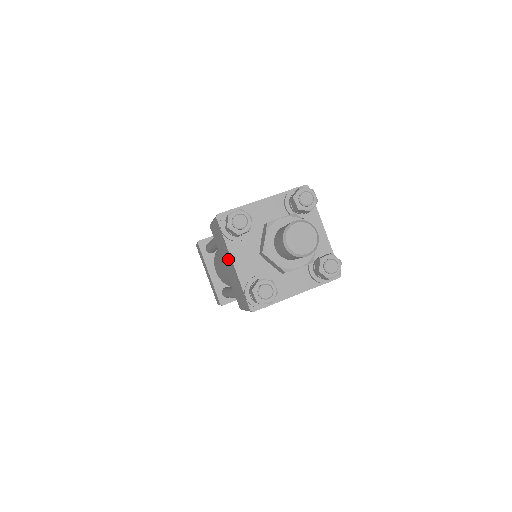
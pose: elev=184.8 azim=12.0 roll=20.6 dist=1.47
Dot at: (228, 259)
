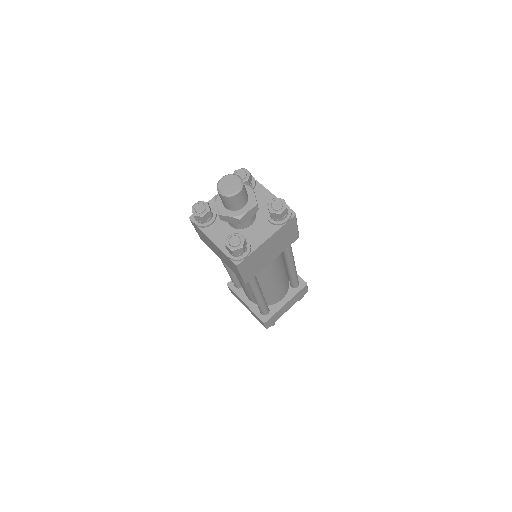
Dot at: (212, 244)
